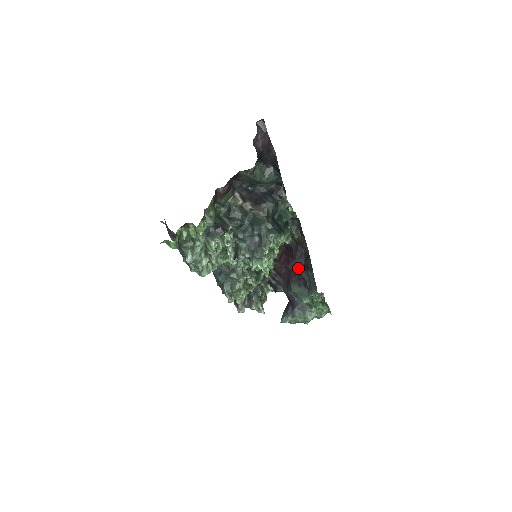
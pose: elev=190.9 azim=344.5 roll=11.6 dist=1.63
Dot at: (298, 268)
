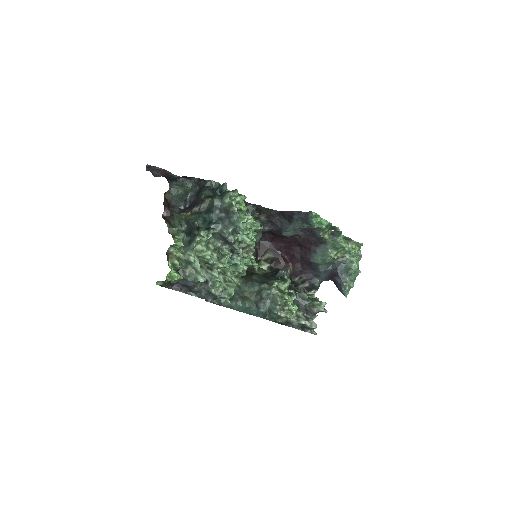
Dot at: (289, 229)
